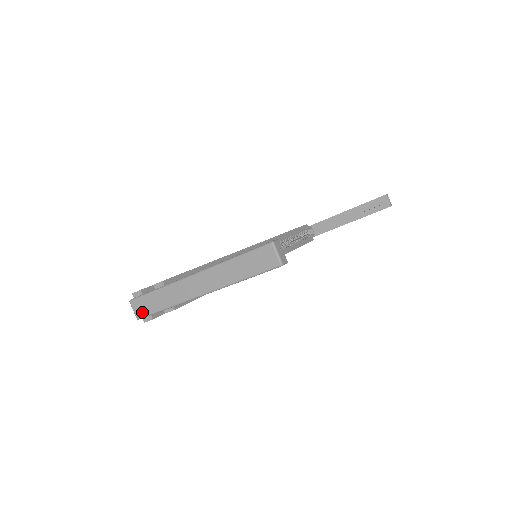
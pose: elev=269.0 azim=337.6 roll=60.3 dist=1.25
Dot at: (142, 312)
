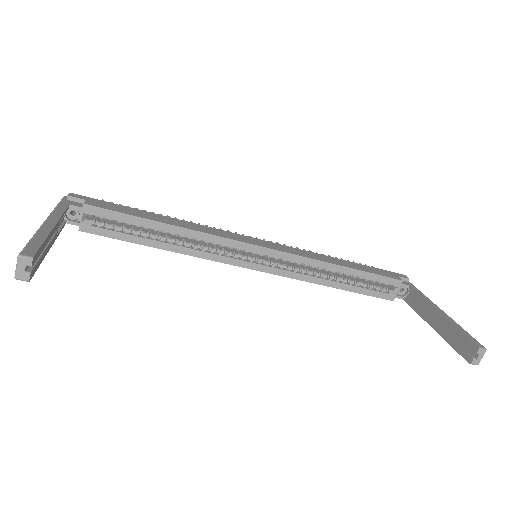
Dot at: occluded
